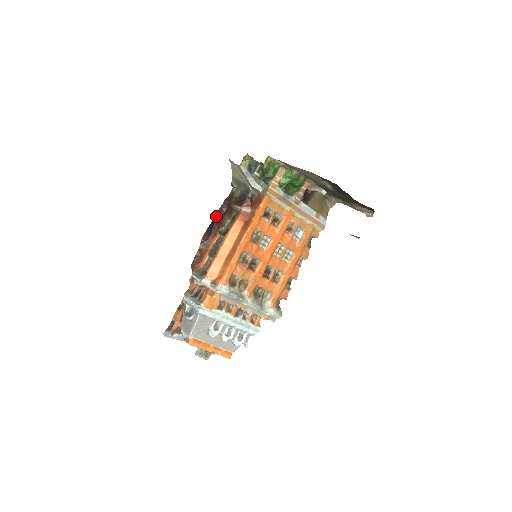
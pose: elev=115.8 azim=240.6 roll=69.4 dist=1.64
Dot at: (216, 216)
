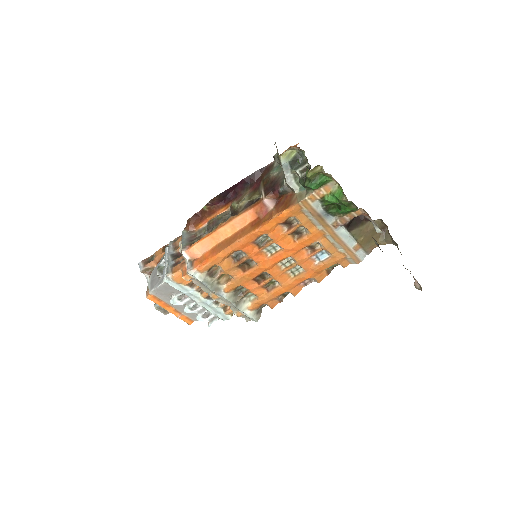
Dot at: (238, 184)
